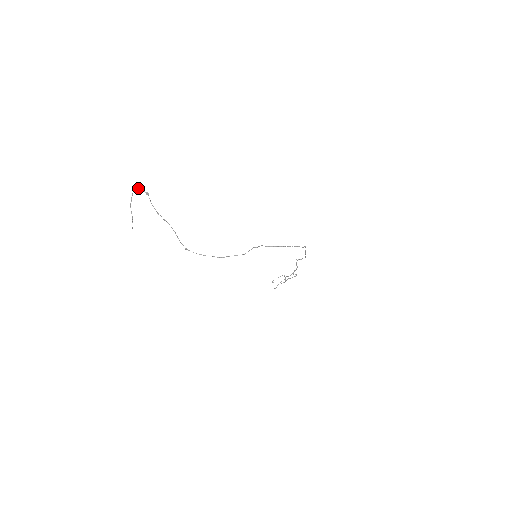
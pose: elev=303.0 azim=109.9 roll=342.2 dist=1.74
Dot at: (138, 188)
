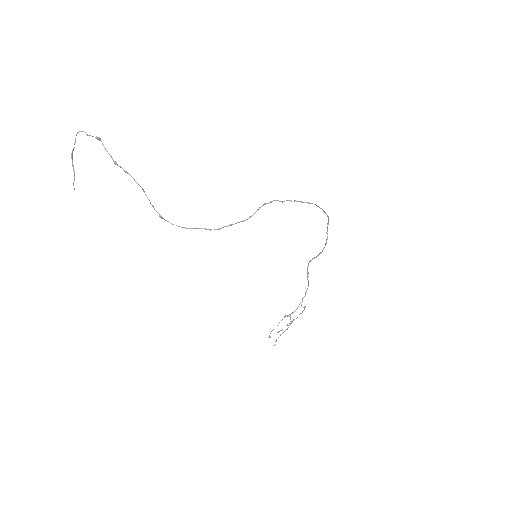
Dot at: occluded
